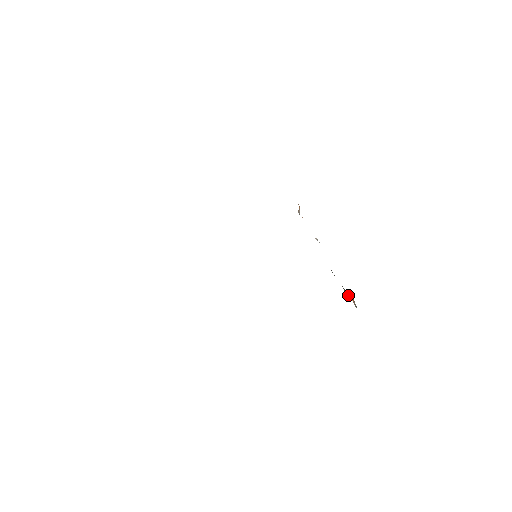
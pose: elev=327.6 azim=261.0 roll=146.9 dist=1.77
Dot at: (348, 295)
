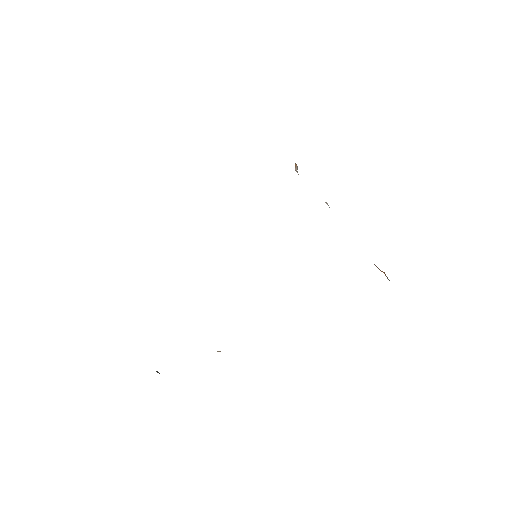
Dot at: occluded
